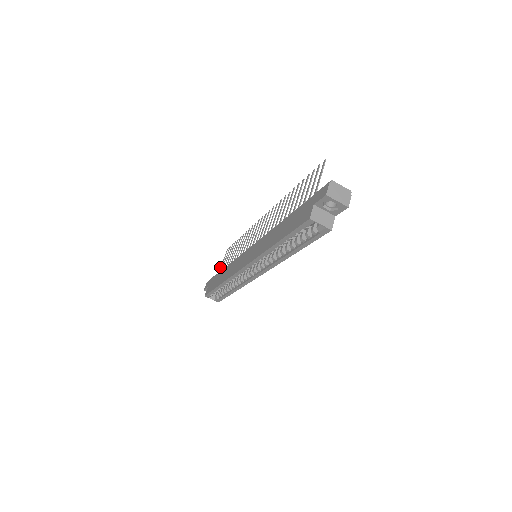
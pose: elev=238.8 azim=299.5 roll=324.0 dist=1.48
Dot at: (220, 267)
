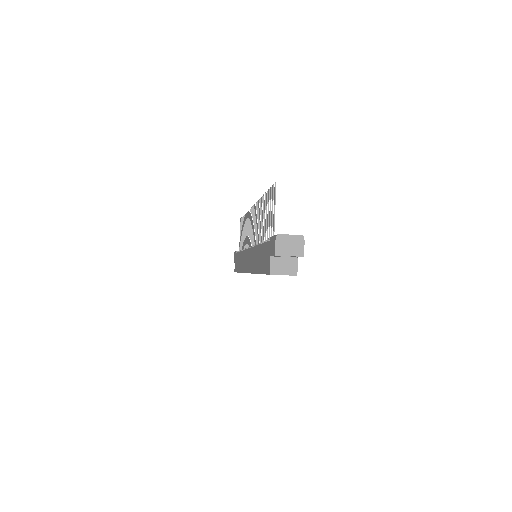
Dot at: occluded
